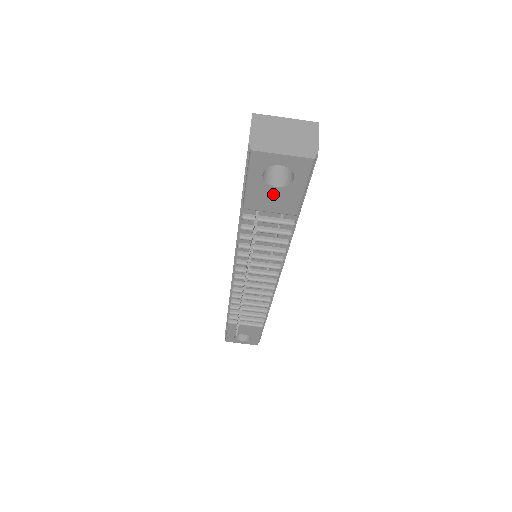
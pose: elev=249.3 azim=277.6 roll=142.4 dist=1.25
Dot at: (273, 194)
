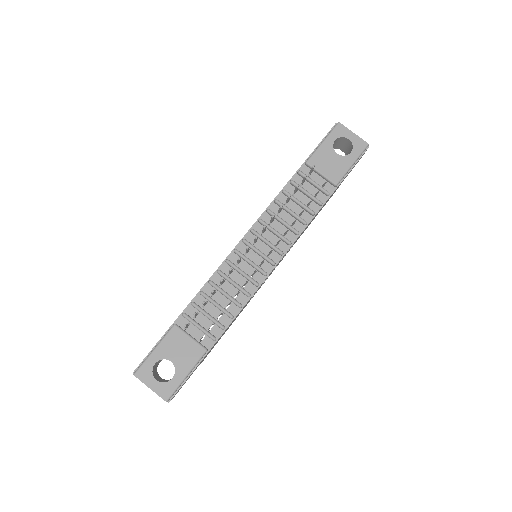
Dot at: (332, 159)
